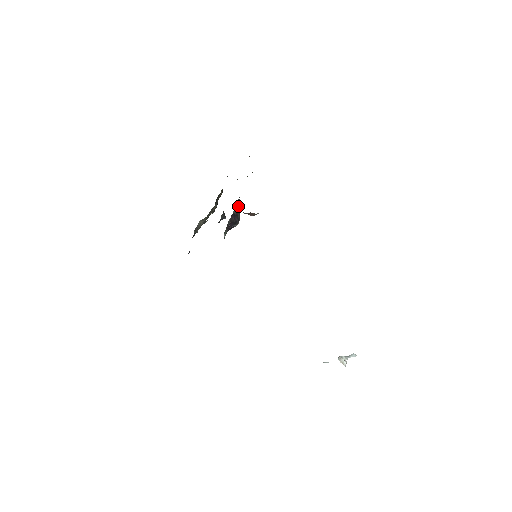
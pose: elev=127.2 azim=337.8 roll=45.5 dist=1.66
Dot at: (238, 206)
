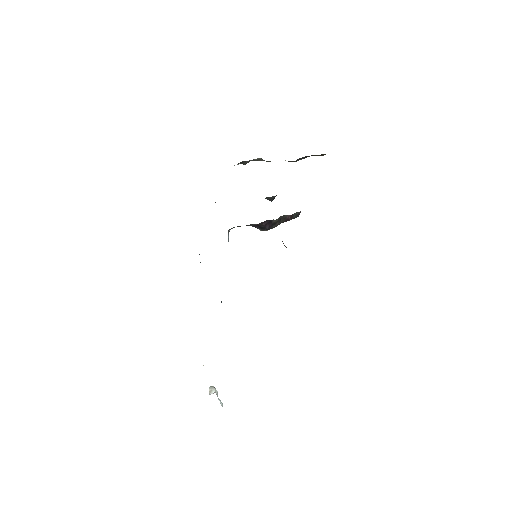
Dot at: (288, 217)
